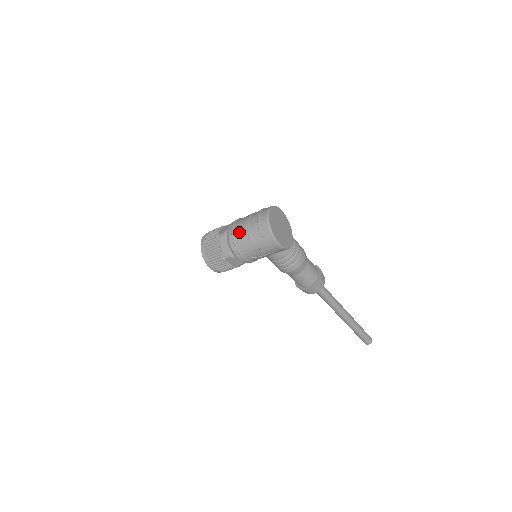
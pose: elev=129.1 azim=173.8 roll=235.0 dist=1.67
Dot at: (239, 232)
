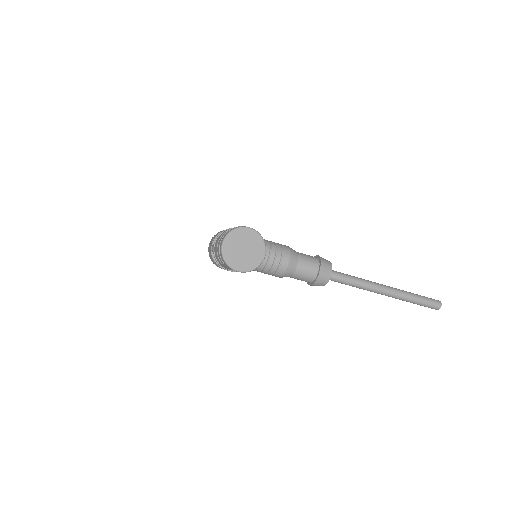
Dot at: (215, 253)
